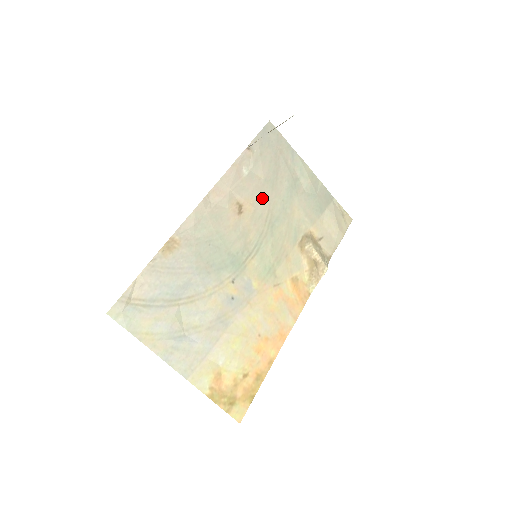
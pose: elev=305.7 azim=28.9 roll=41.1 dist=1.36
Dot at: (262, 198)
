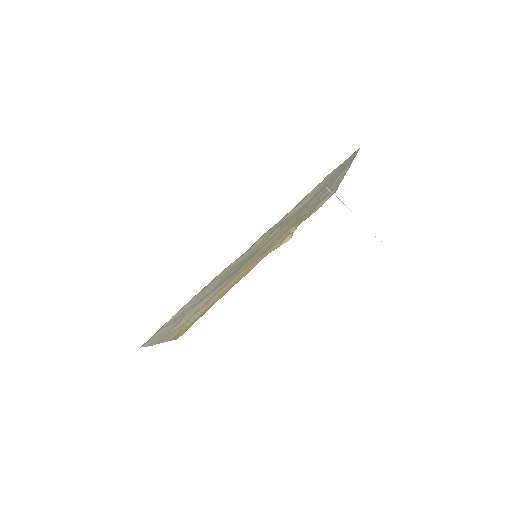
Dot at: (295, 215)
